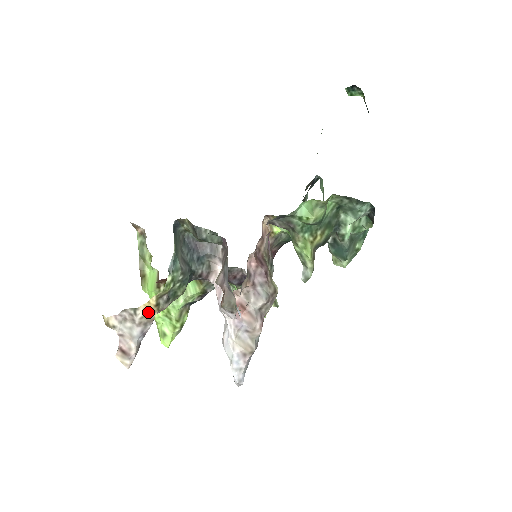
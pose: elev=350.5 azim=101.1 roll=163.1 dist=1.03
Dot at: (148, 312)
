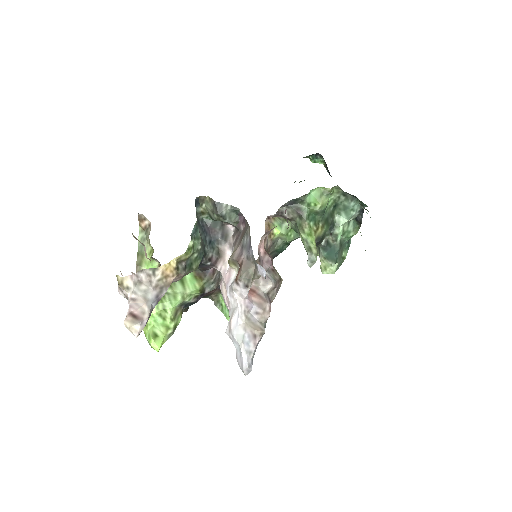
Dot at: (167, 275)
